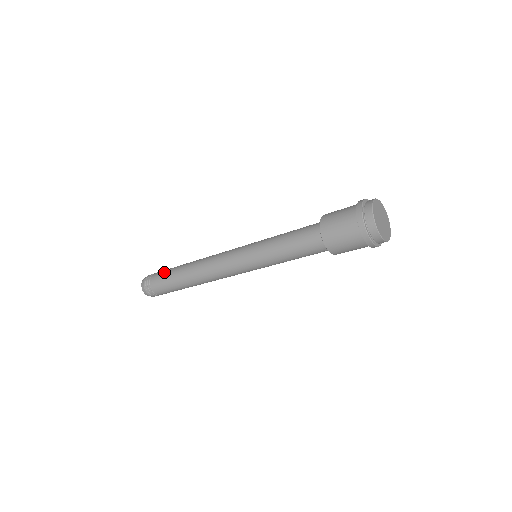
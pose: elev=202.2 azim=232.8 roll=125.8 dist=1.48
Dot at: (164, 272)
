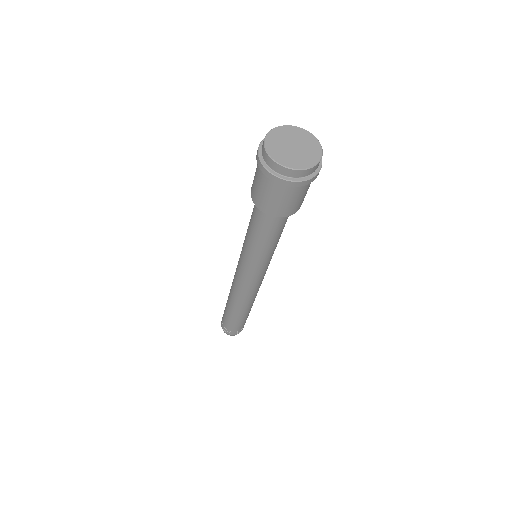
Dot at: occluded
